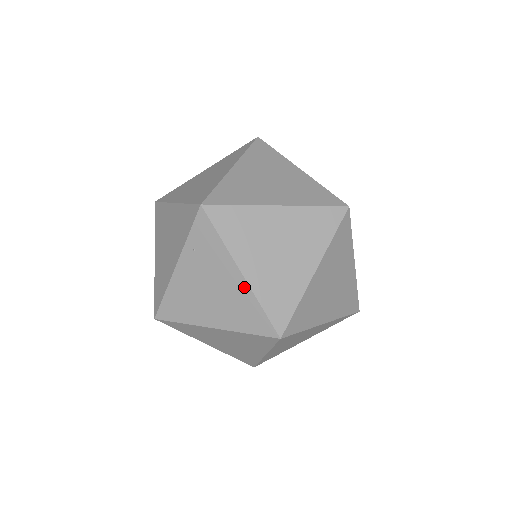
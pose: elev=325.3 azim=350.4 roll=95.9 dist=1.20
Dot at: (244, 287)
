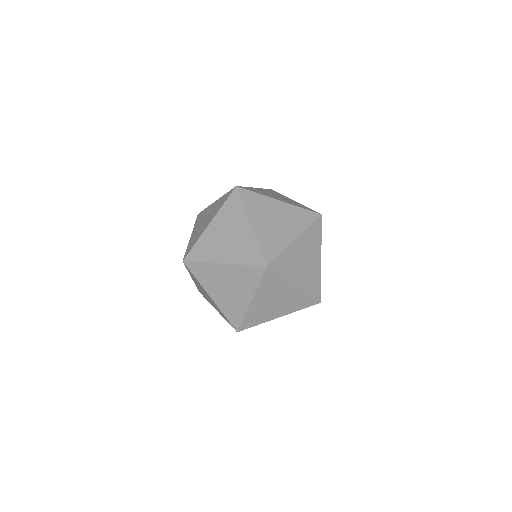
Dot at: (246, 306)
